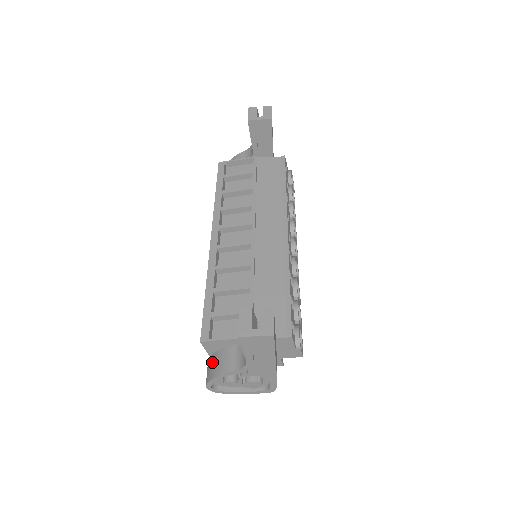
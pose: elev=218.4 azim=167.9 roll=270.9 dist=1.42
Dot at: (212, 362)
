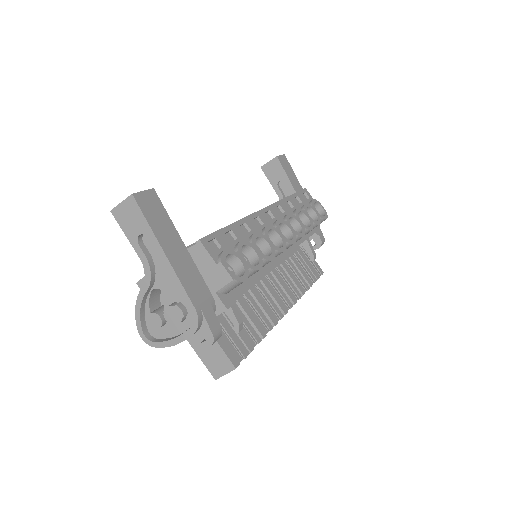
Dot at: occluded
